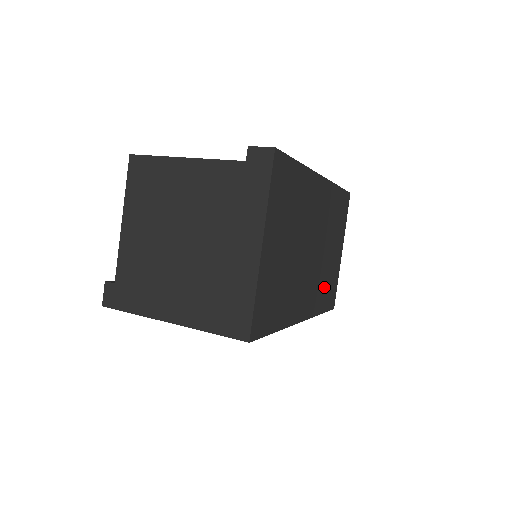
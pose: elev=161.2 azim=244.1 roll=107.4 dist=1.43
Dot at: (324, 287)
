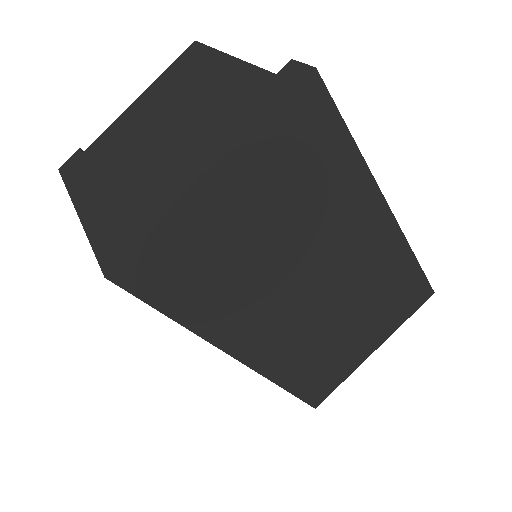
Dot at: (312, 361)
